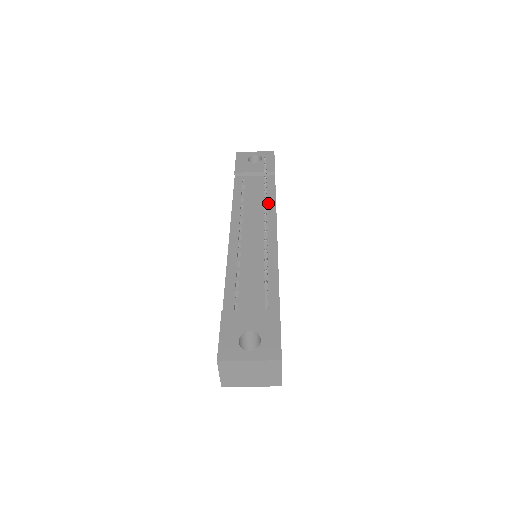
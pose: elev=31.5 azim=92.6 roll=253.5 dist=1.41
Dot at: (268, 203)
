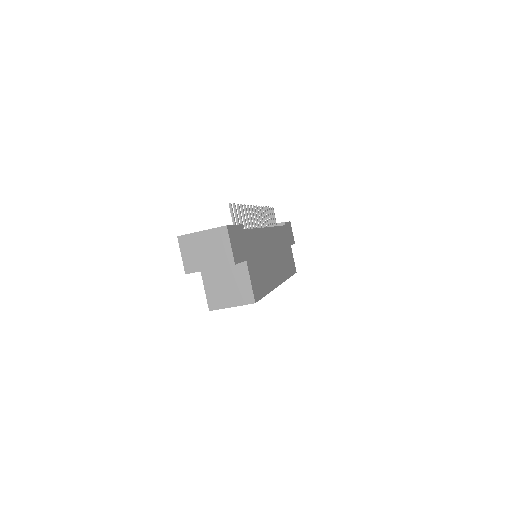
Dot at: occluded
